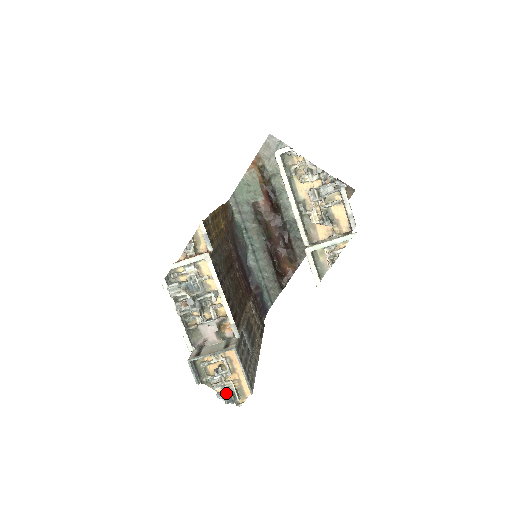
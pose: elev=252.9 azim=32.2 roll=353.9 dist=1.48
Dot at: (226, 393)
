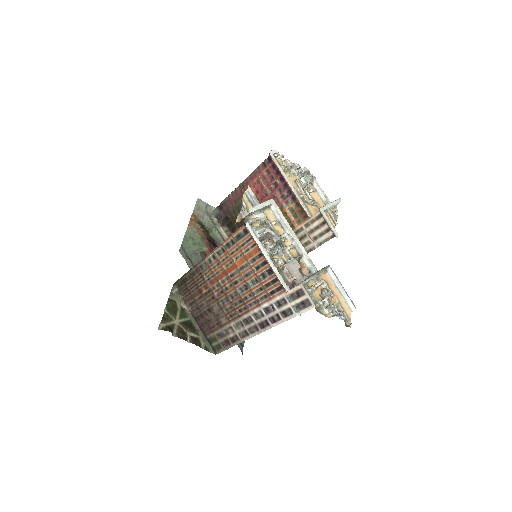
Dot at: (338, 314)
